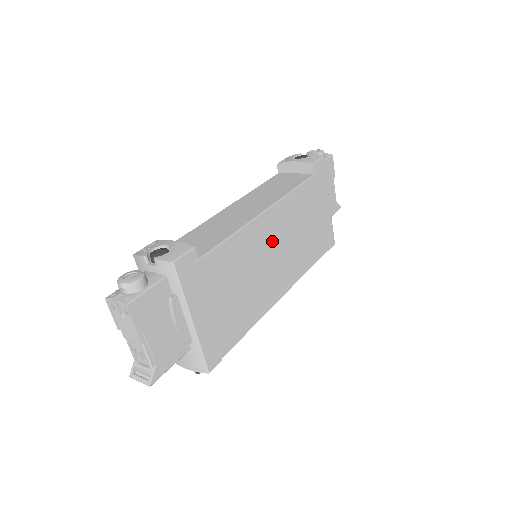
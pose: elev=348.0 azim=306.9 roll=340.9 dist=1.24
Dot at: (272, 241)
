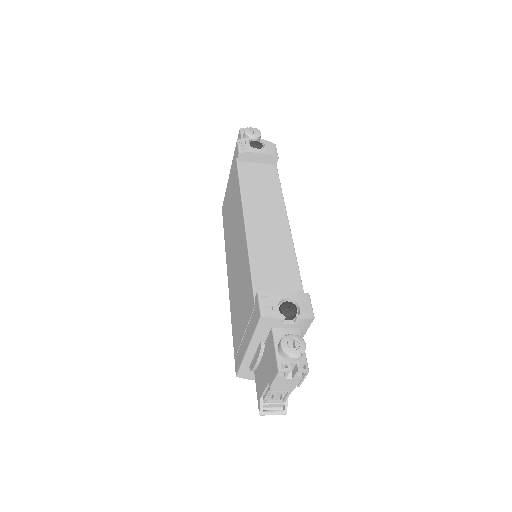
Dot at: occluded
